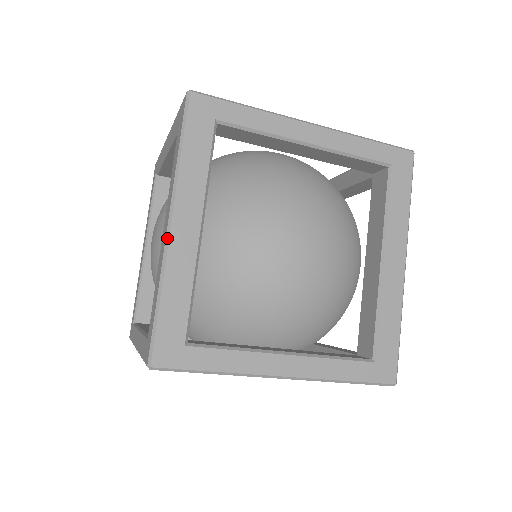
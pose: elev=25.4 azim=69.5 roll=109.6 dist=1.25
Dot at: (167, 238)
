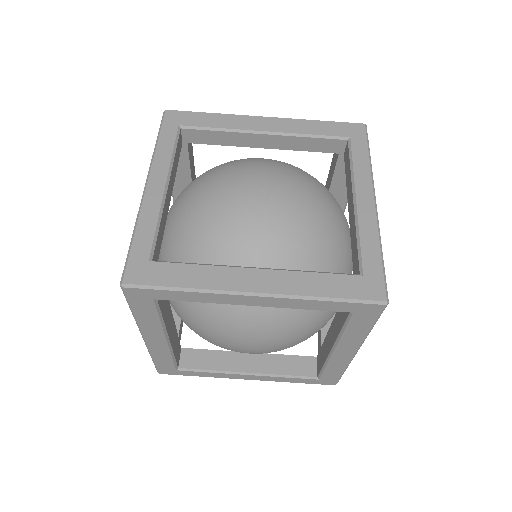
Dot at: occluded
